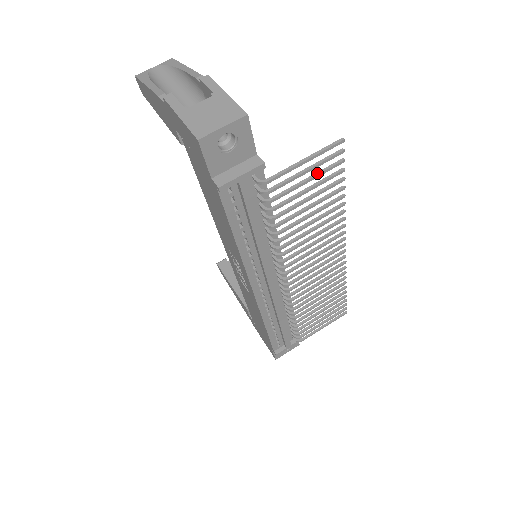
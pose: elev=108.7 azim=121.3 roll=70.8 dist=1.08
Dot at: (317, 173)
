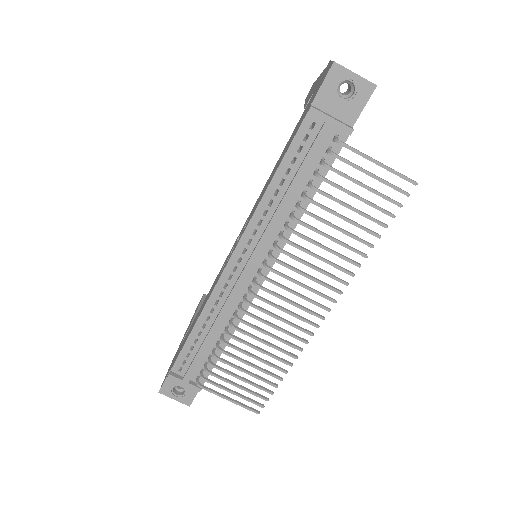
Dot at: (376, 190)
